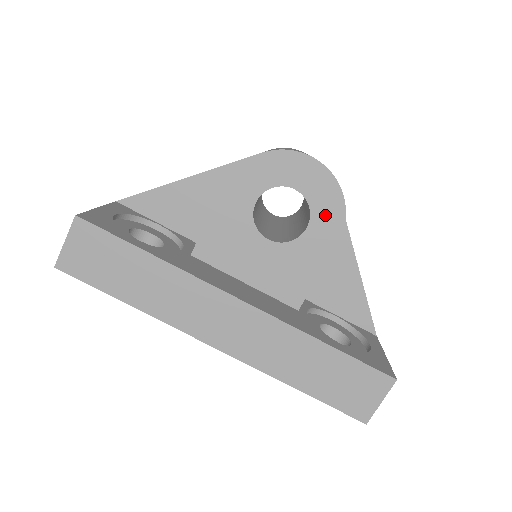
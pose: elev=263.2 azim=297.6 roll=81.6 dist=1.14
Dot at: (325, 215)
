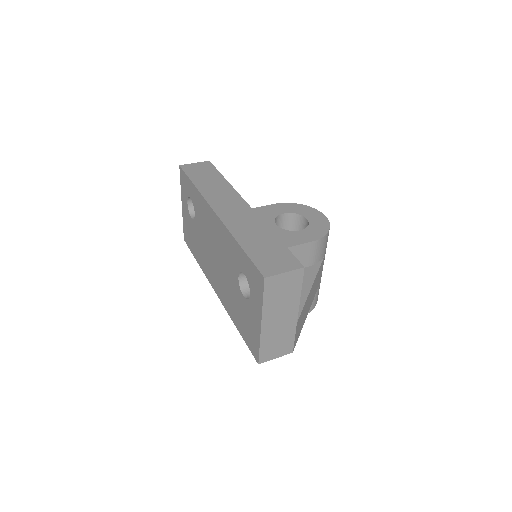
Dot at: (314, 231)
